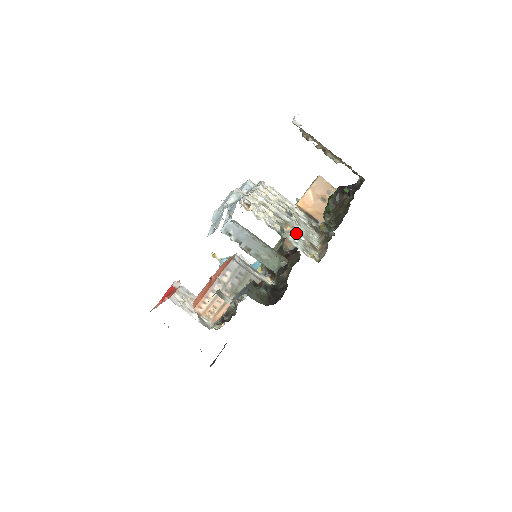
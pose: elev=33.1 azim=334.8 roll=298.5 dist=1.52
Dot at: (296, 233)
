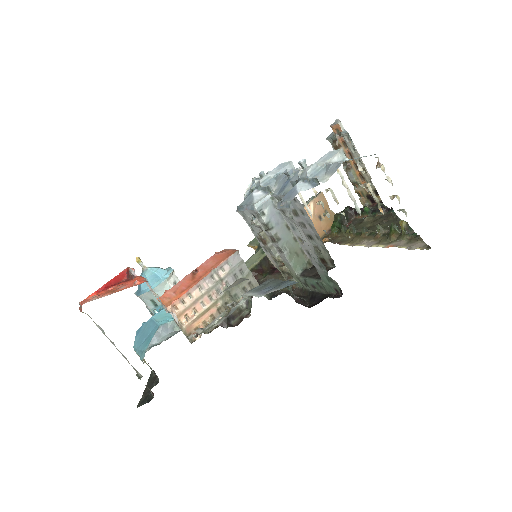
Dot at: occluded
